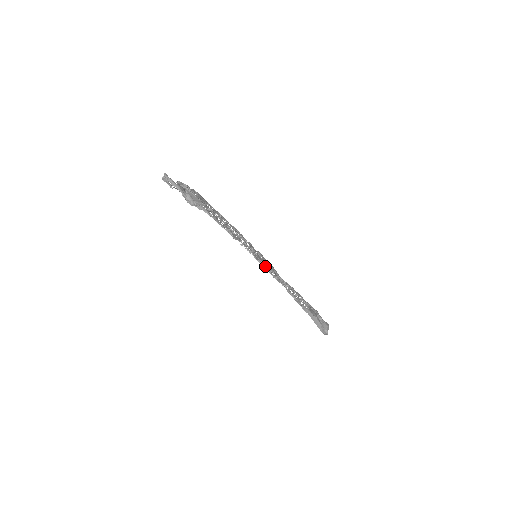
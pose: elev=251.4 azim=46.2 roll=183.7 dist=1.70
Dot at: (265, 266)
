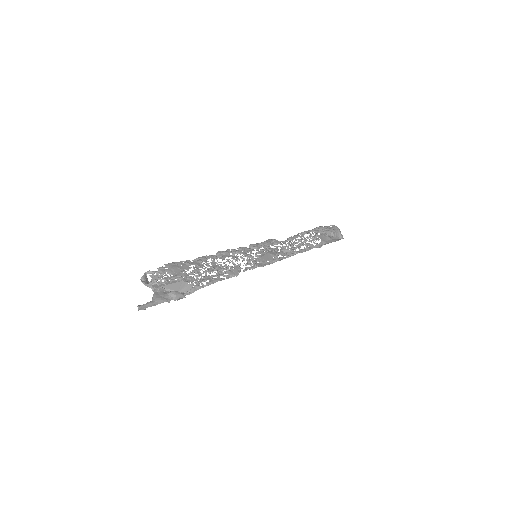
Dot at: (273, 261)
